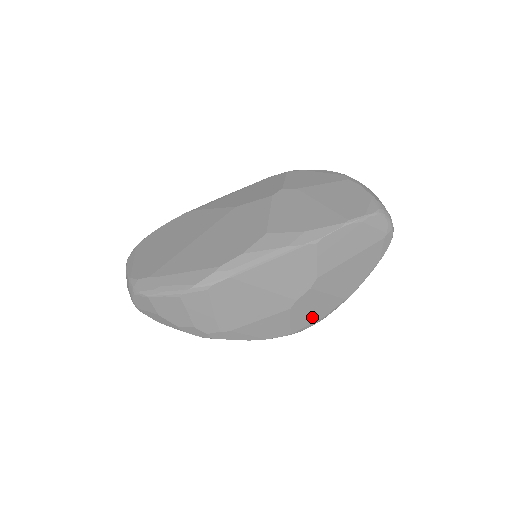
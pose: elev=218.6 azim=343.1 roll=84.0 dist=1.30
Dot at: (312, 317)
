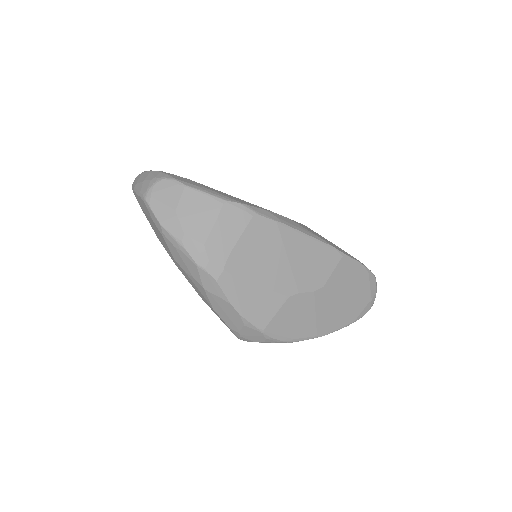
Dot at: (288, 328)
